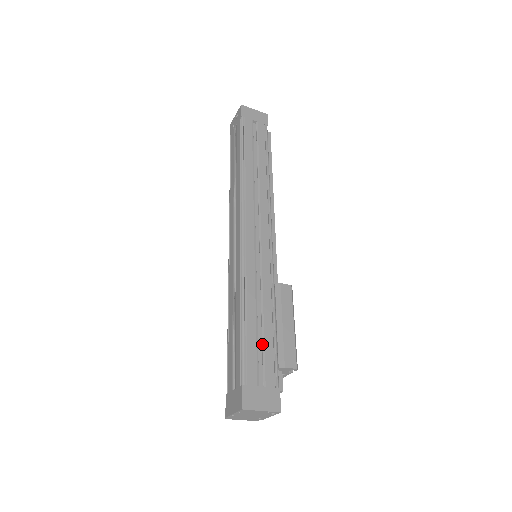
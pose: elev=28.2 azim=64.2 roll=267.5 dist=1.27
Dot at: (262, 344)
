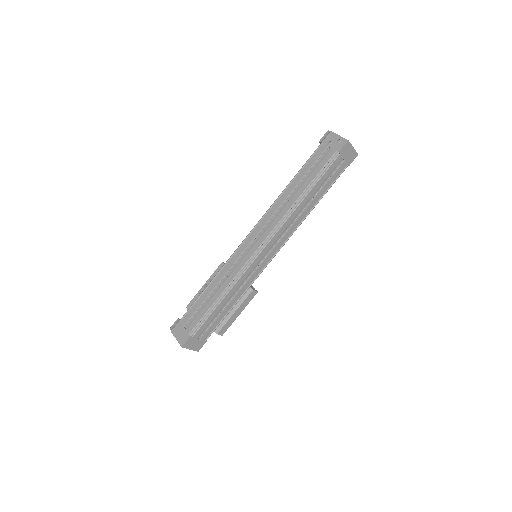
Dot at: (216, 319)
